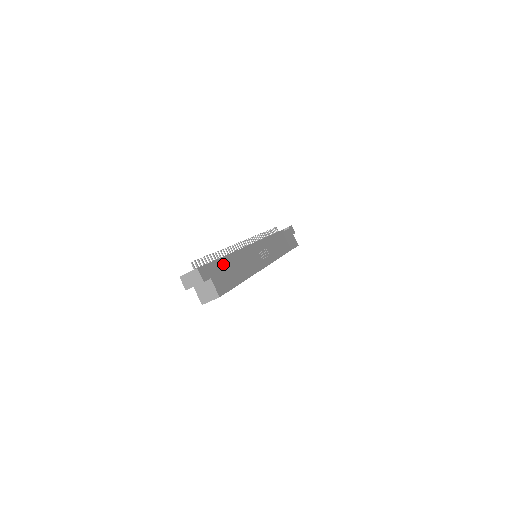
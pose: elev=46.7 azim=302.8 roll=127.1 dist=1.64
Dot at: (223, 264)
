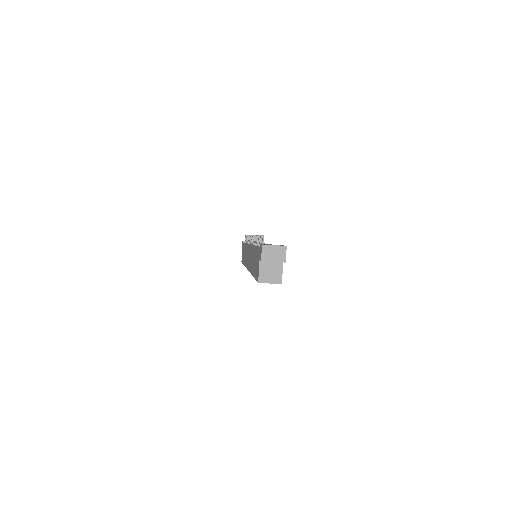
Dot at: occluded
